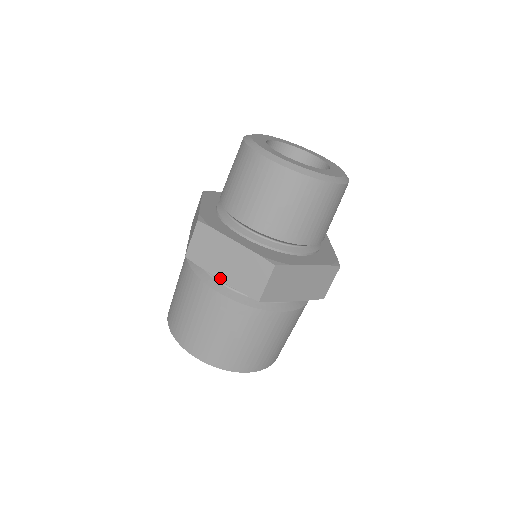
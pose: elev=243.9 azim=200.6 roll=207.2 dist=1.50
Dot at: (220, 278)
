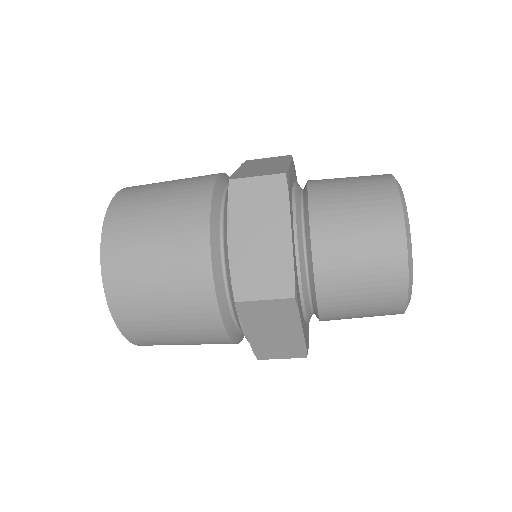
Dot at: (232, 238)
